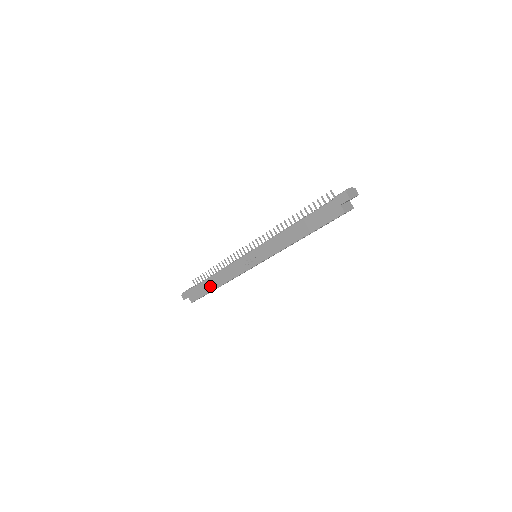
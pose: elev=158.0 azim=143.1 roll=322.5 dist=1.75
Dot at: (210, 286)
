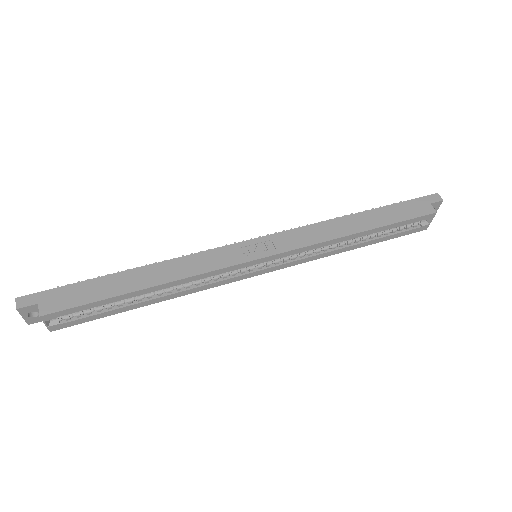
Dot at: (127, 283)
